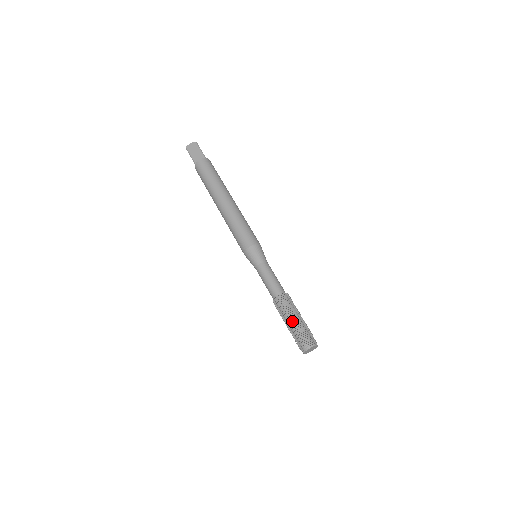
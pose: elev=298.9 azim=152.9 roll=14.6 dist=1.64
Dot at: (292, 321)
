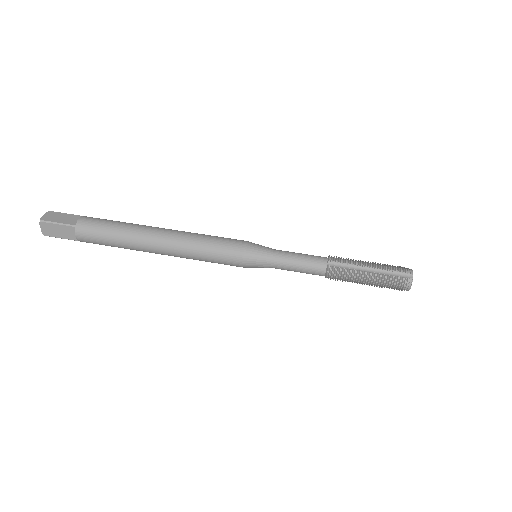
Dot at: (367, 282)
